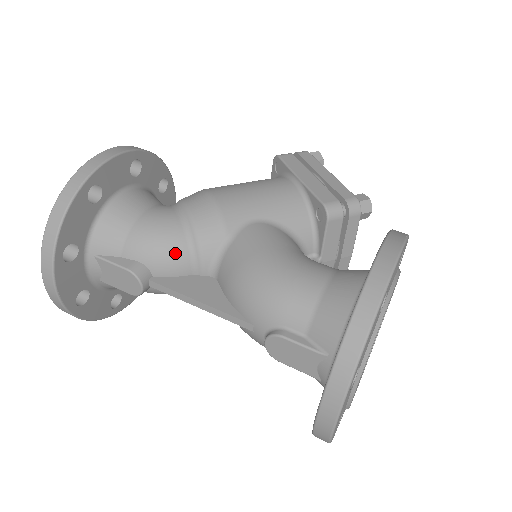
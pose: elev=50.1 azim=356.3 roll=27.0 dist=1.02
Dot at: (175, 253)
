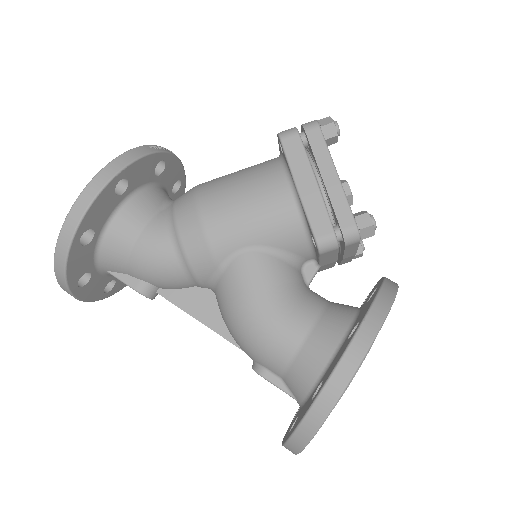
Dot at: (173, 278)
